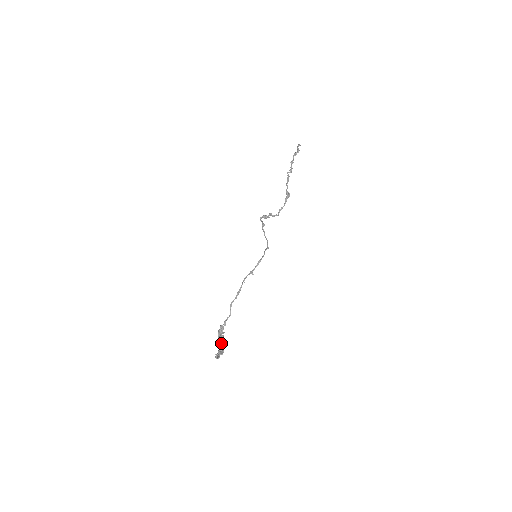
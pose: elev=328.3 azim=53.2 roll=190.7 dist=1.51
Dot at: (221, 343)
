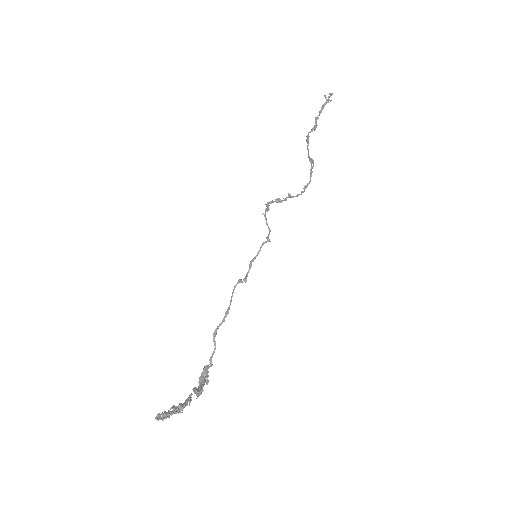
Dot at: (198, 393)
